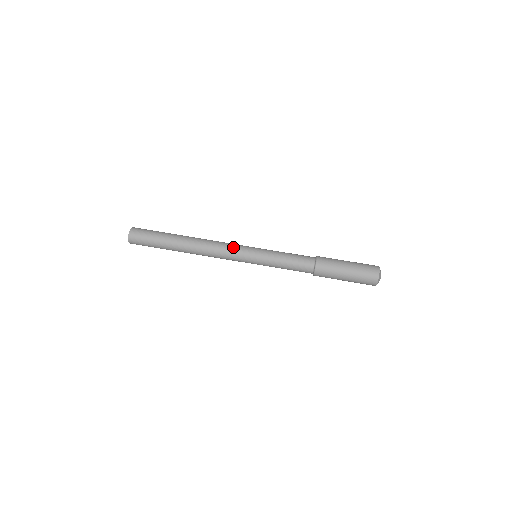
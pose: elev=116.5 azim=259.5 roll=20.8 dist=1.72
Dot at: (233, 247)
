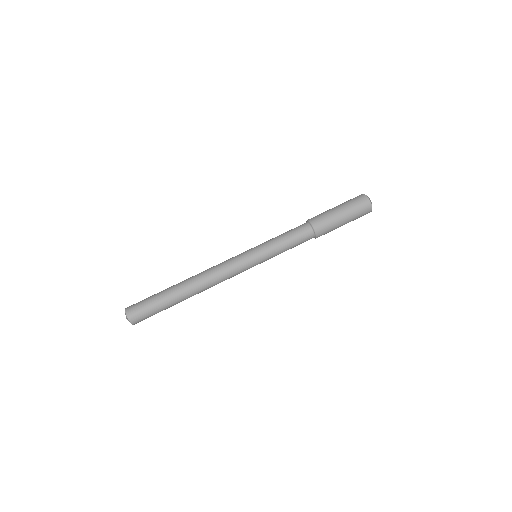
Dot at: (235, 269)
